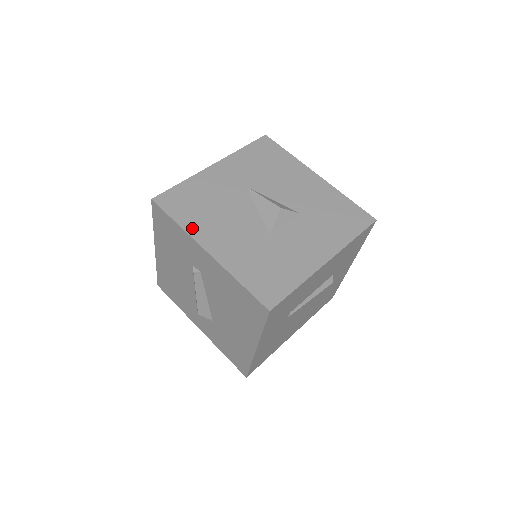
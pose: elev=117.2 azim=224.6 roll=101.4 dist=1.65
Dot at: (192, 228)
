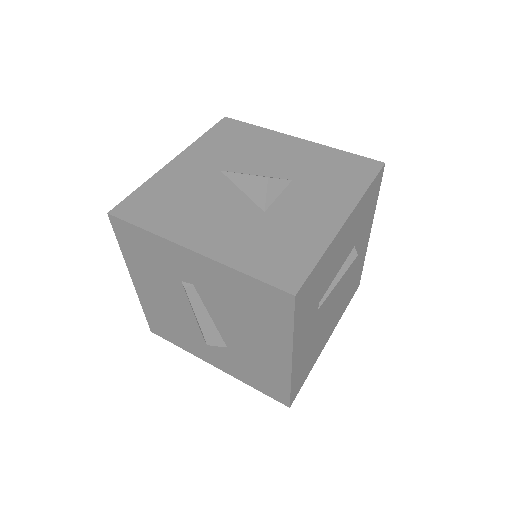
Dot at: (166, 230)
